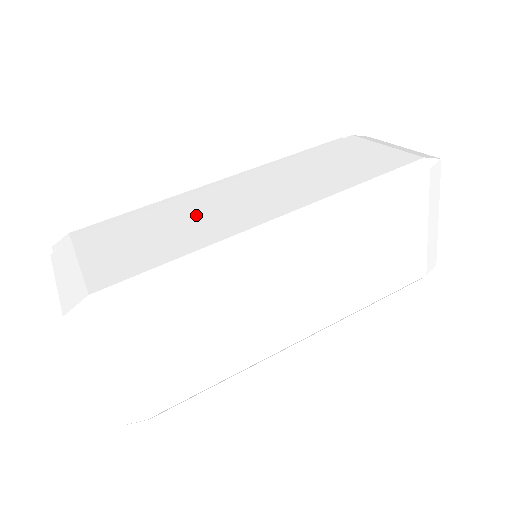
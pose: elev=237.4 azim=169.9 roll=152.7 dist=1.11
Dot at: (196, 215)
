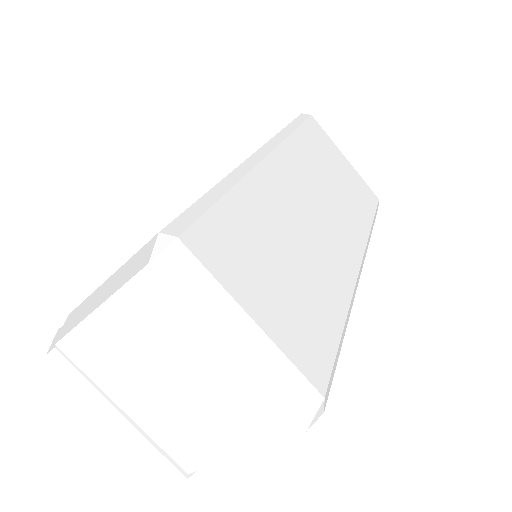
Dot at: occluded
